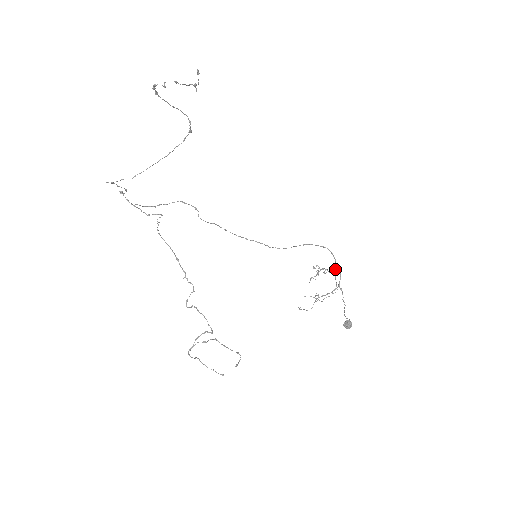
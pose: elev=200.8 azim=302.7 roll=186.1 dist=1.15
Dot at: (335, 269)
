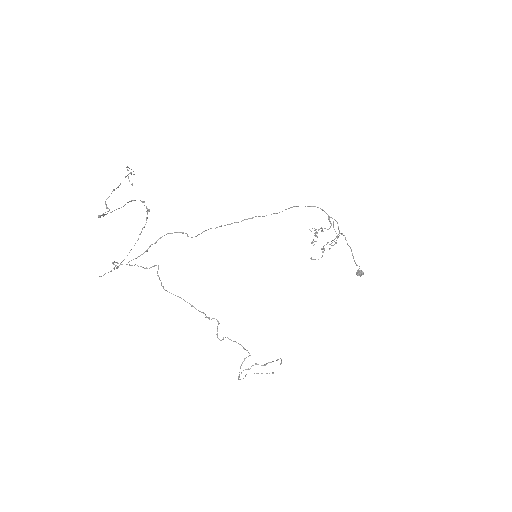
Dot at: occluded
